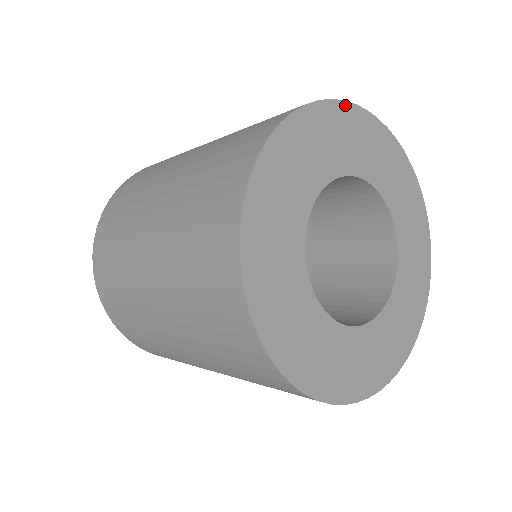
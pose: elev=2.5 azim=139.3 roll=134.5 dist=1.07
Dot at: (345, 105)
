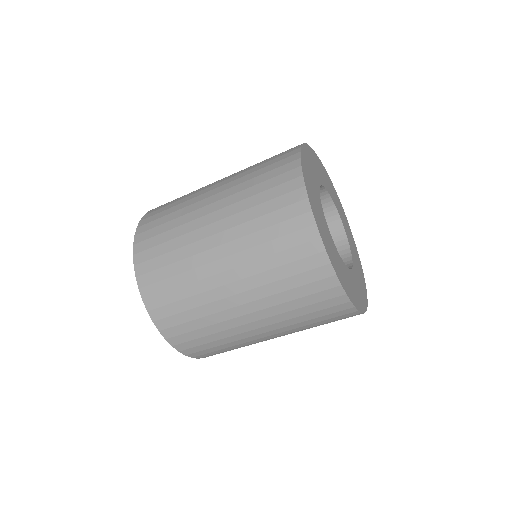
Dot at: (305, 146)
